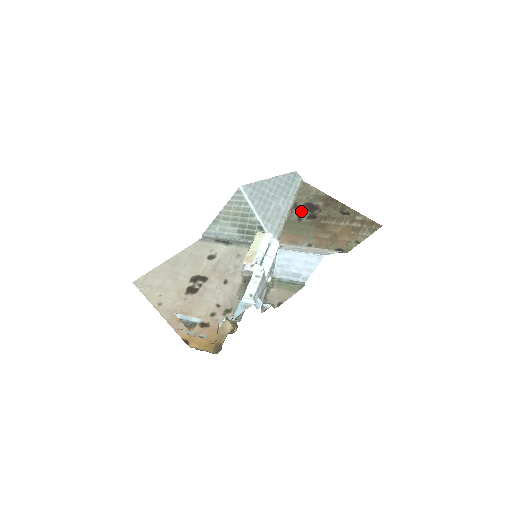
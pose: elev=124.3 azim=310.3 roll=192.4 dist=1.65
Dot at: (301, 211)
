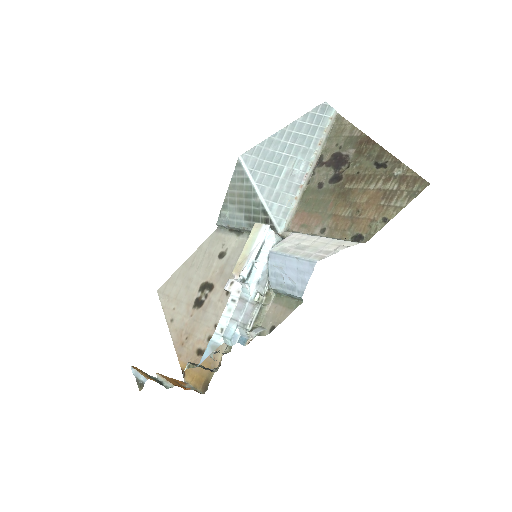
Dot at: (325, 170)
